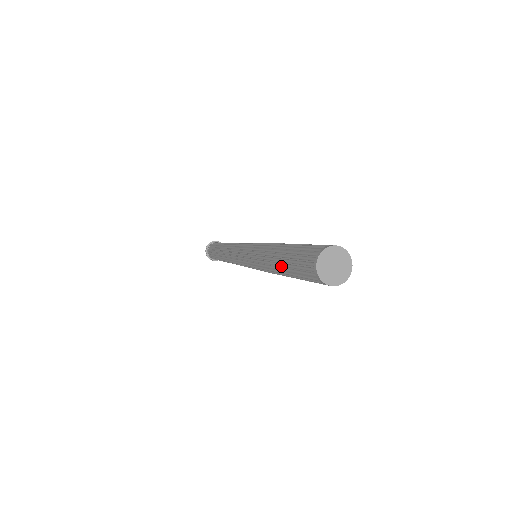
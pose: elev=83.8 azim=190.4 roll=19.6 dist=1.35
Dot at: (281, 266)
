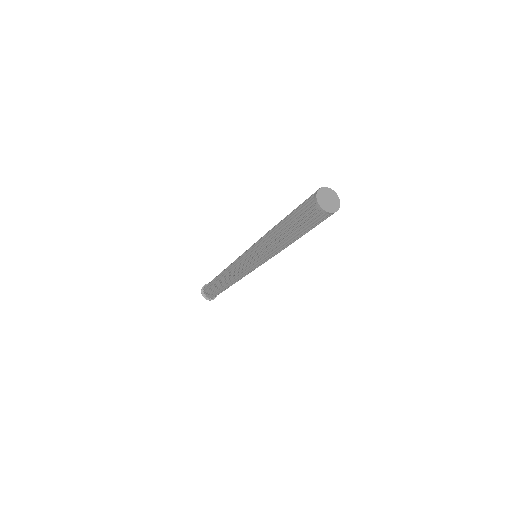
Dot at: (285, 224)
